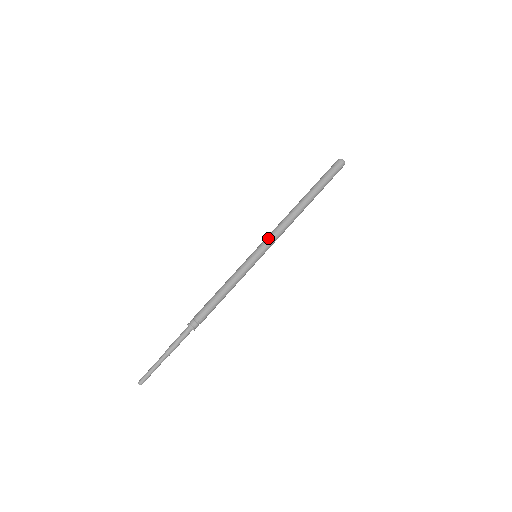
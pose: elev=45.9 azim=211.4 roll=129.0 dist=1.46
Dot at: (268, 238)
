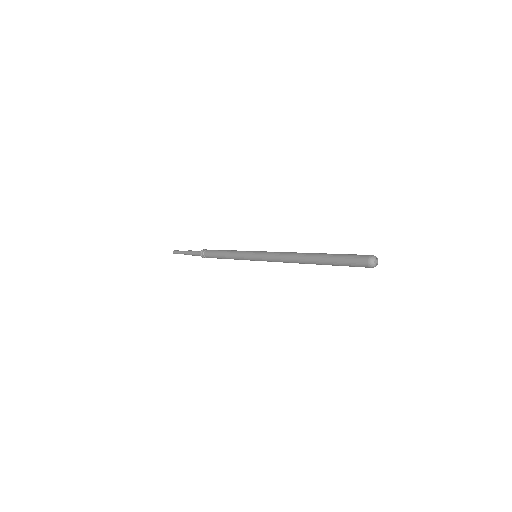
Dot at: (266, 258)
